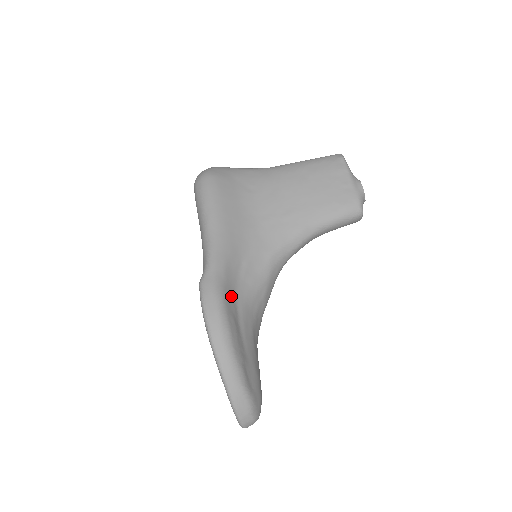
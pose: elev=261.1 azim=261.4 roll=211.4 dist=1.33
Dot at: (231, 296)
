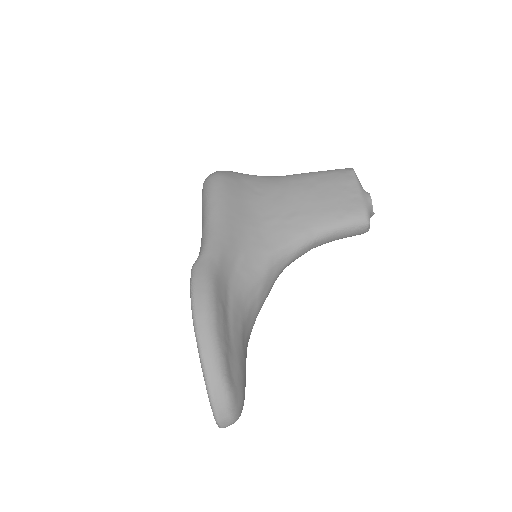
Dot at: (223, 284)
